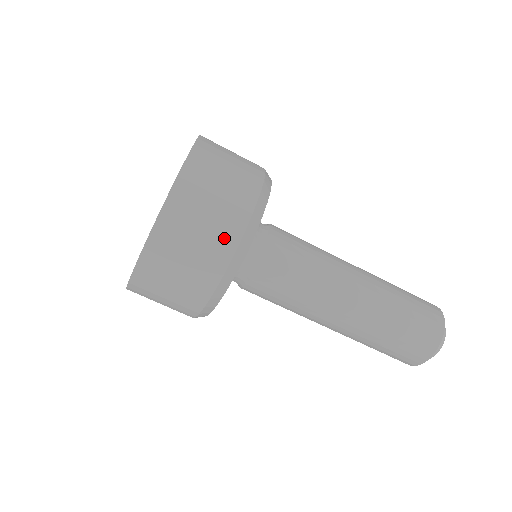
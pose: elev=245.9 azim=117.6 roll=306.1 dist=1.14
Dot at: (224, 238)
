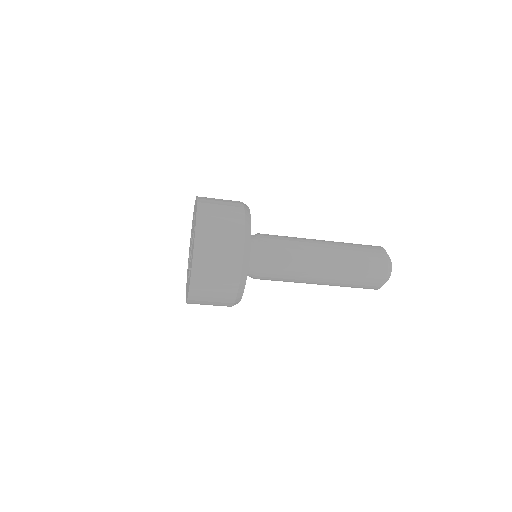
Dot at: (233, 257)
